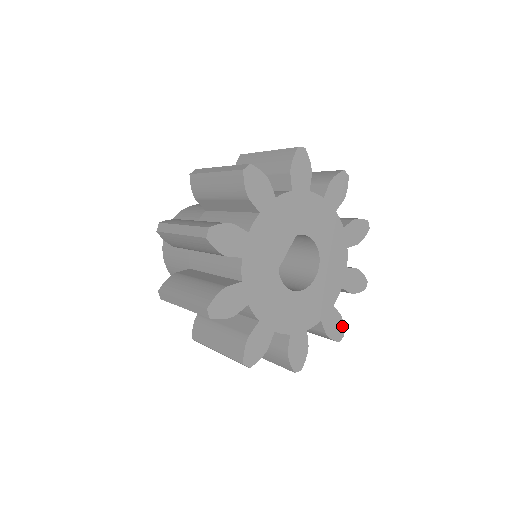
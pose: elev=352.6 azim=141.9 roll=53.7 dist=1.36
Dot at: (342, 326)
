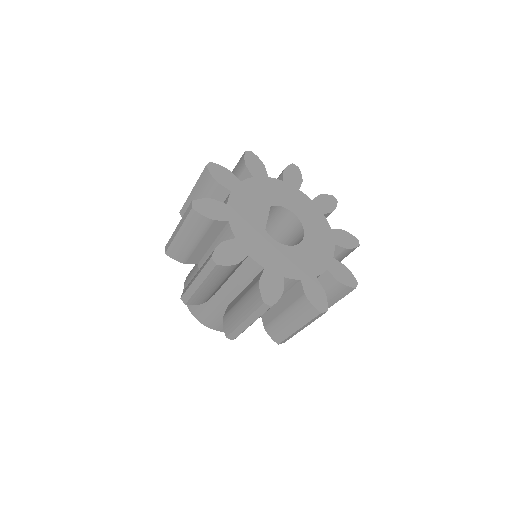
Dot at: (351, 275)
